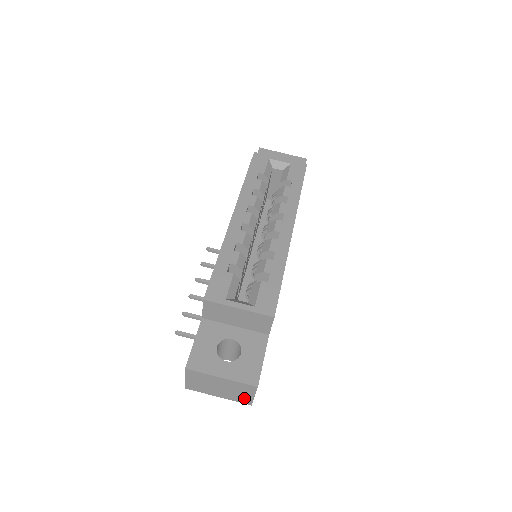
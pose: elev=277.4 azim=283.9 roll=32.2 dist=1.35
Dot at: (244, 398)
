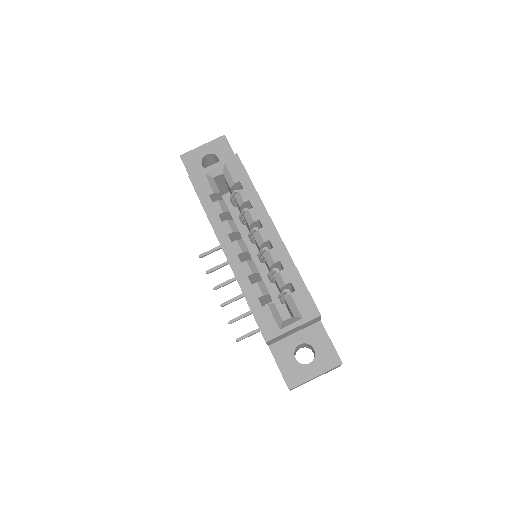
Dot at: occluded
